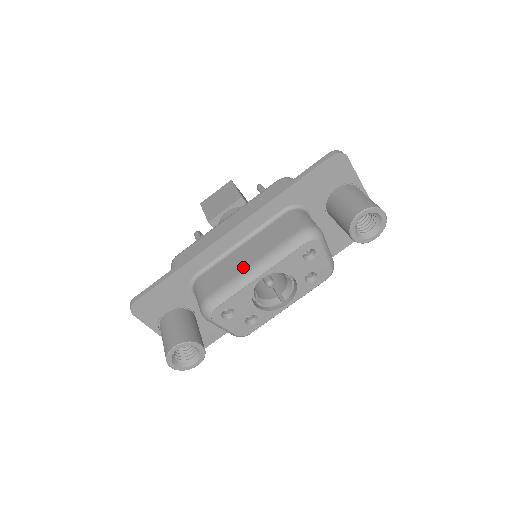
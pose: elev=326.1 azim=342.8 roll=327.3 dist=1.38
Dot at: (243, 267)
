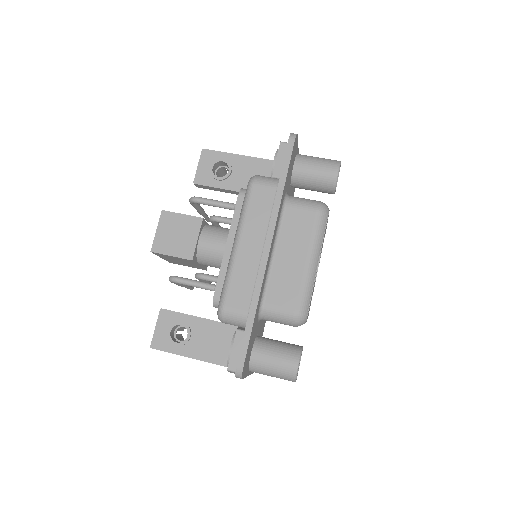
Dot at: (301, 268)
